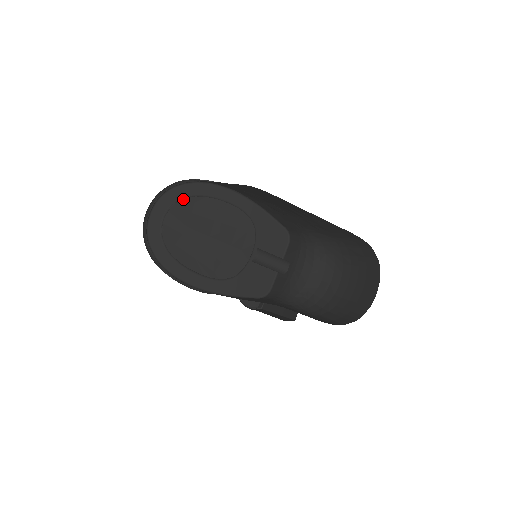
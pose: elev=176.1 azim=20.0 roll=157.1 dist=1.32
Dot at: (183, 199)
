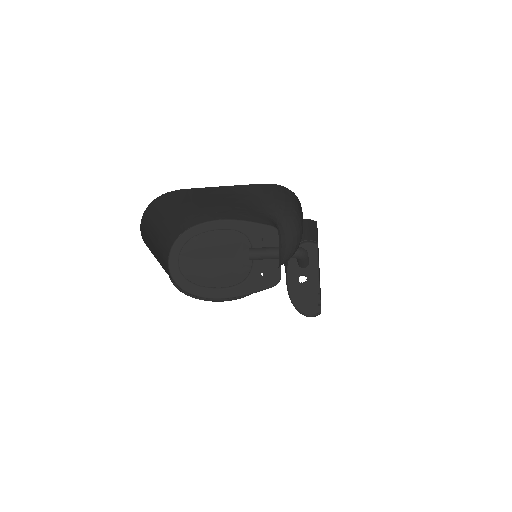
Dot at: (187, 242)
